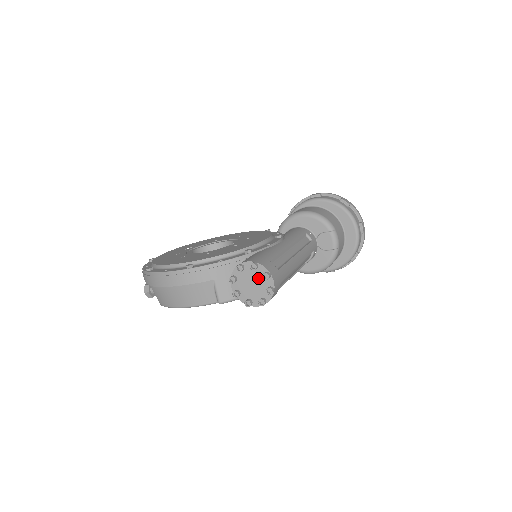
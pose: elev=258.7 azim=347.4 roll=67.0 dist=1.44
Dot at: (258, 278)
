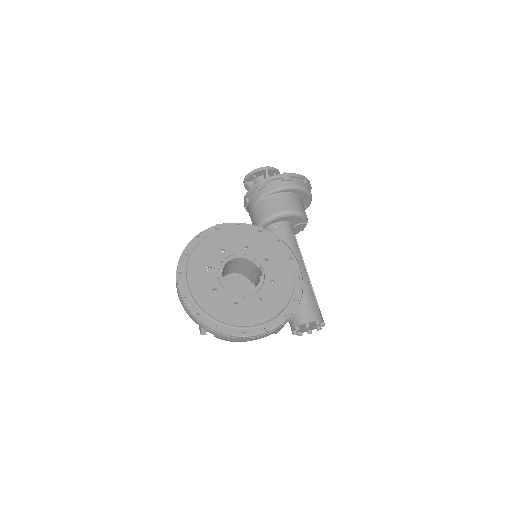
Dot at: (315, 325)
